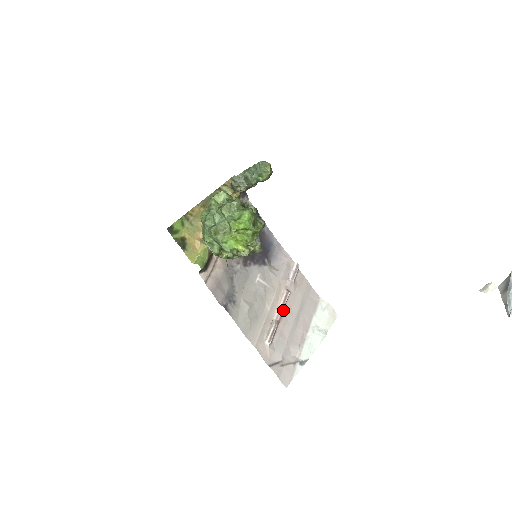
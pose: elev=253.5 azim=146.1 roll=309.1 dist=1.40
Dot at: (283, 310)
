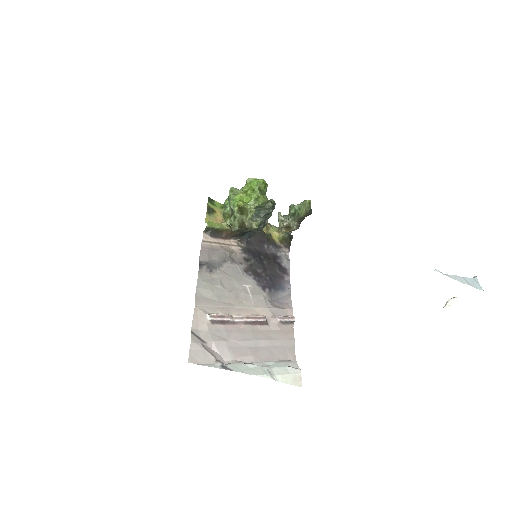
Dot at: (248, 323)
